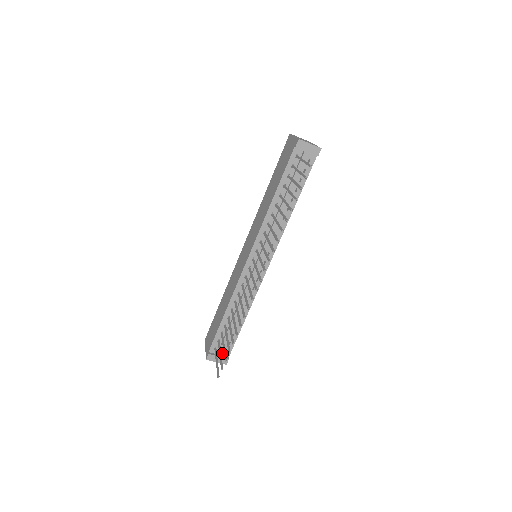
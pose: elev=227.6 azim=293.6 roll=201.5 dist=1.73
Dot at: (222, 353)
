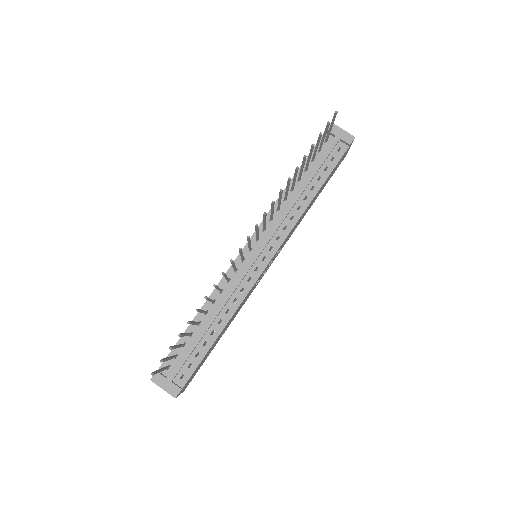
Dot at: (175, 378)
